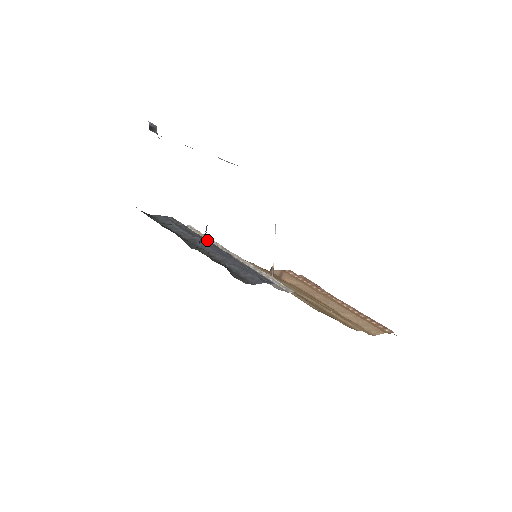
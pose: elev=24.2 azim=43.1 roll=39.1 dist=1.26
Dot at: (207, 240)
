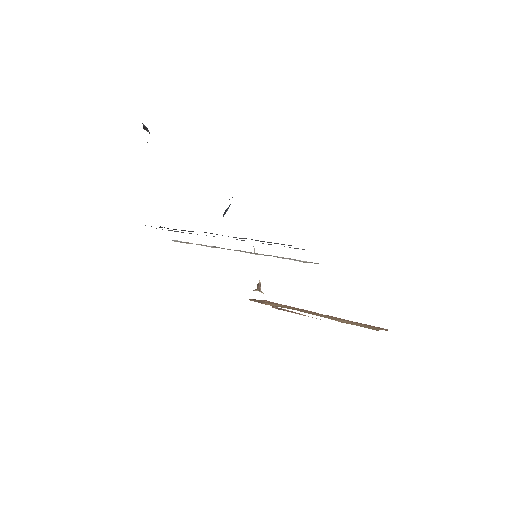
Dot at: occluded
